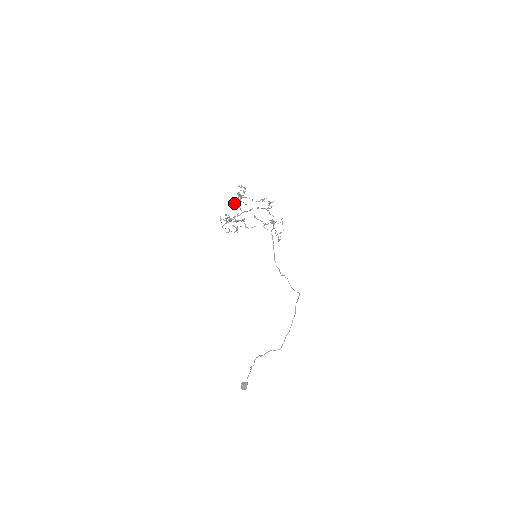
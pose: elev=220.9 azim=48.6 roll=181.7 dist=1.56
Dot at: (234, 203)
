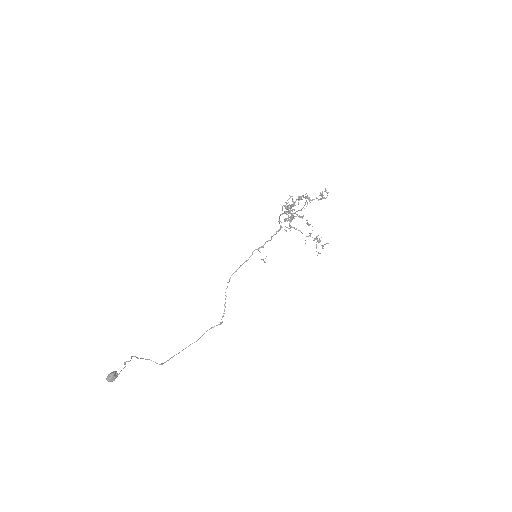
Dot at: (301, 198)
